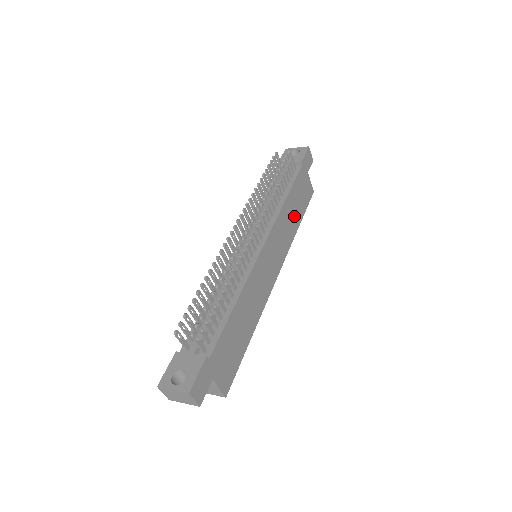
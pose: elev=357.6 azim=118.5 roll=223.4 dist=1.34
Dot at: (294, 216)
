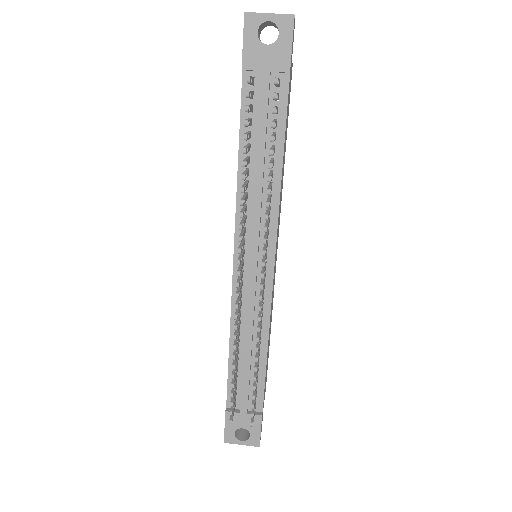
Dot at: (284, 158)
